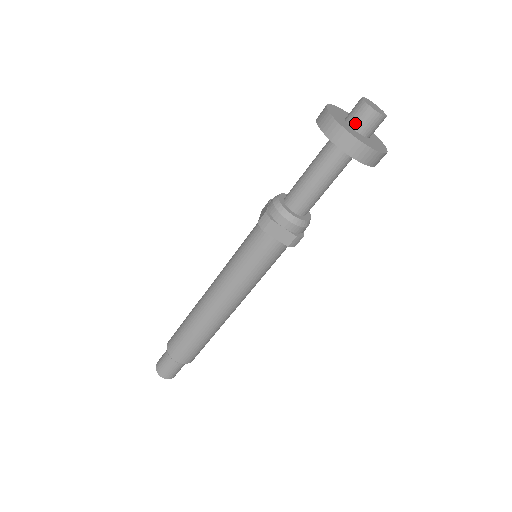
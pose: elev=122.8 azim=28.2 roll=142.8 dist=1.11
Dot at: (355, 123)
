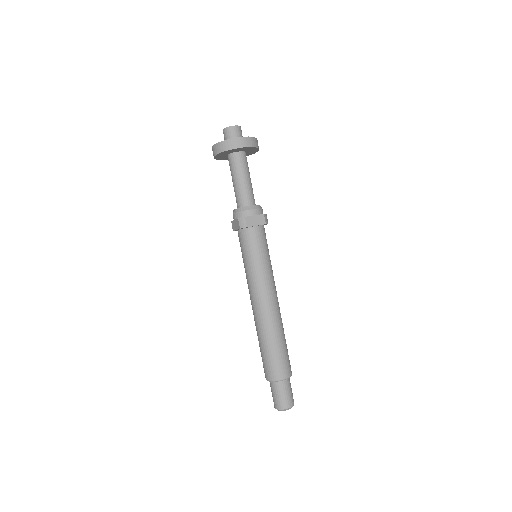
Dot at: occluded
